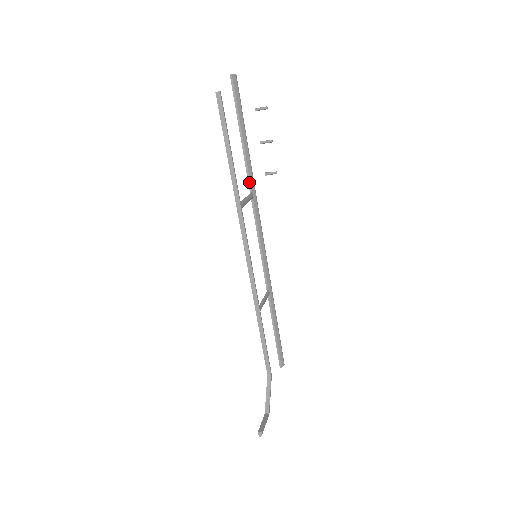
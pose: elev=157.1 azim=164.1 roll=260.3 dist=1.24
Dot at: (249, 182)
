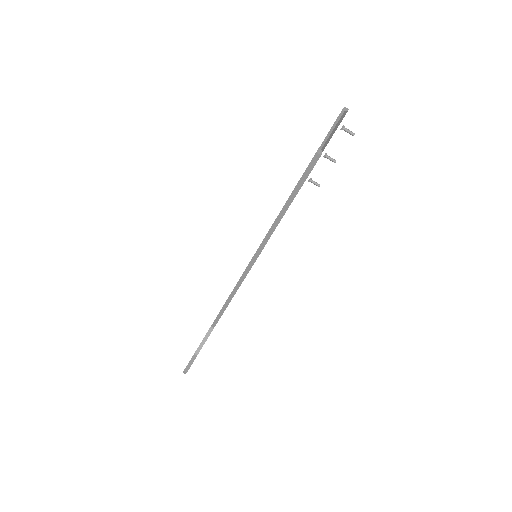
Dot at: occluded
